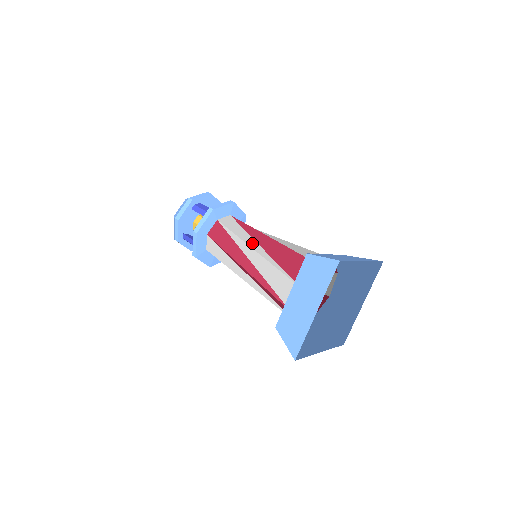
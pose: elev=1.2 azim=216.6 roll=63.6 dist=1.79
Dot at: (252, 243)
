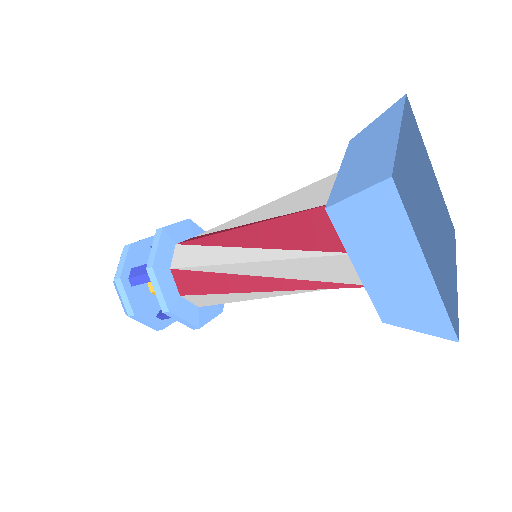
Dot at: (238, 255)
